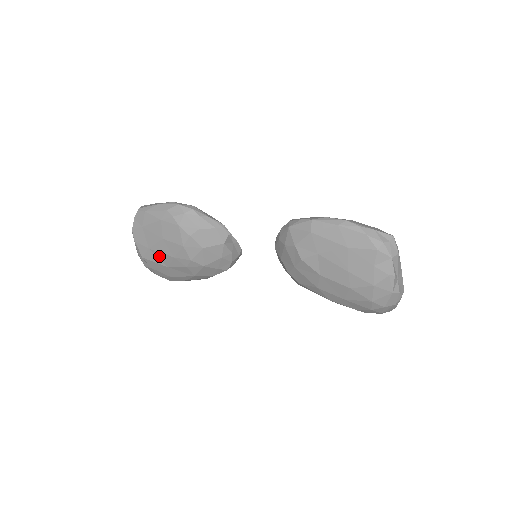
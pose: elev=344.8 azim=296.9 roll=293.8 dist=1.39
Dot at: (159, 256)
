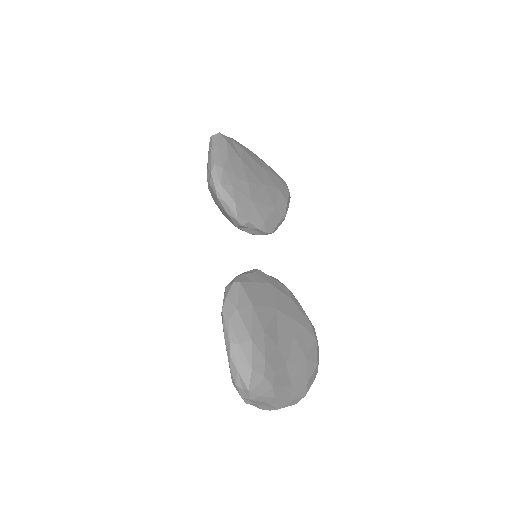
Dot at: occluded
